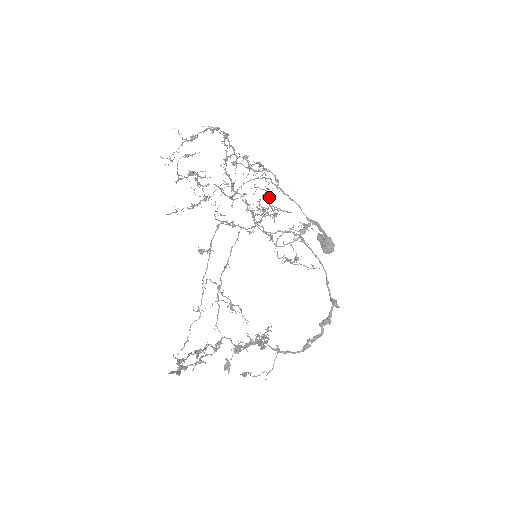
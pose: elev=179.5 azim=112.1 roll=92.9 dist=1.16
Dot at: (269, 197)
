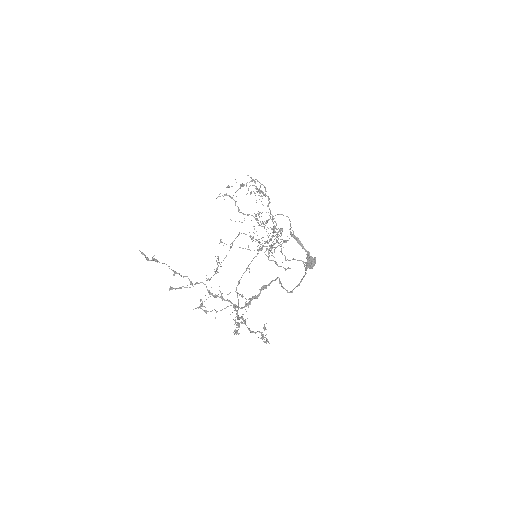
Dot at: (273, 219)
